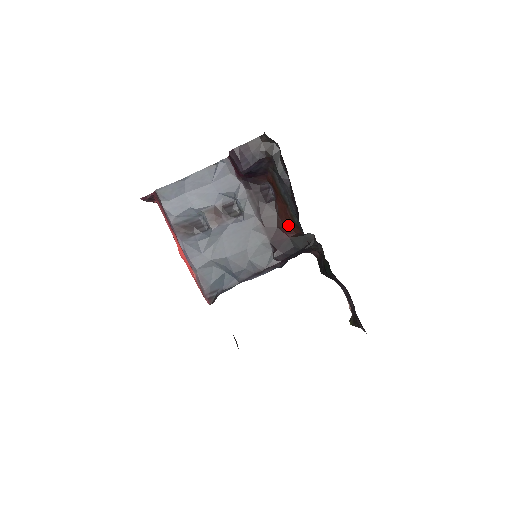
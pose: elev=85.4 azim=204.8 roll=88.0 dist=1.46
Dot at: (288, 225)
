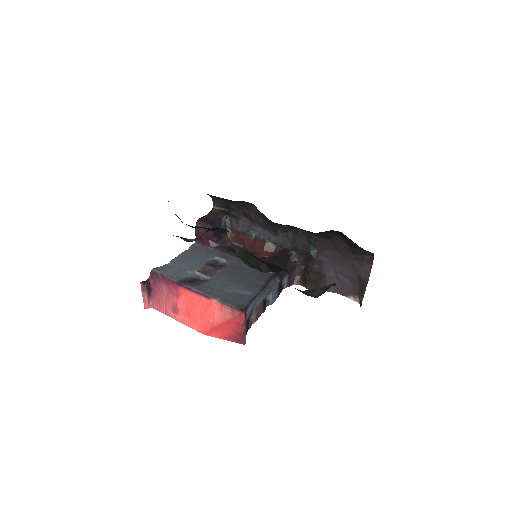
Dot at: (264, 249)
